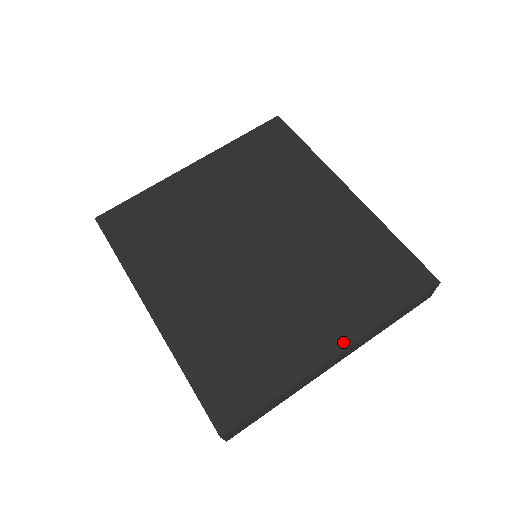
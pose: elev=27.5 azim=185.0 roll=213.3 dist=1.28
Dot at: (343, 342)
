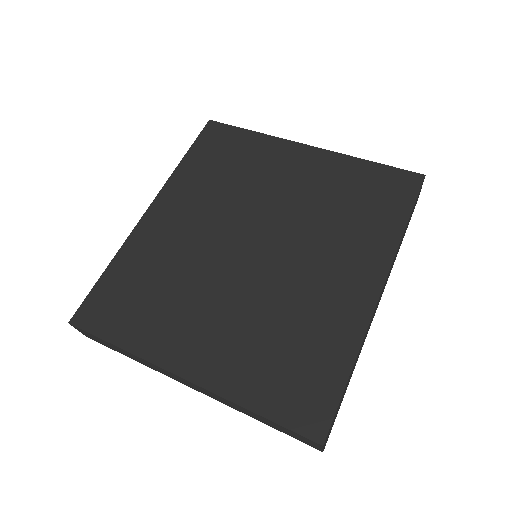
Dot at: (198, 376)
